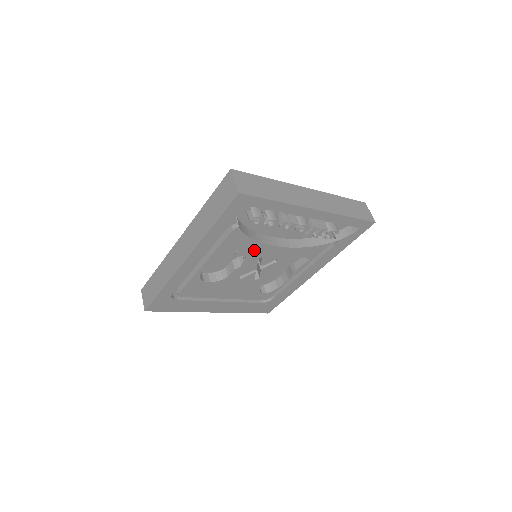
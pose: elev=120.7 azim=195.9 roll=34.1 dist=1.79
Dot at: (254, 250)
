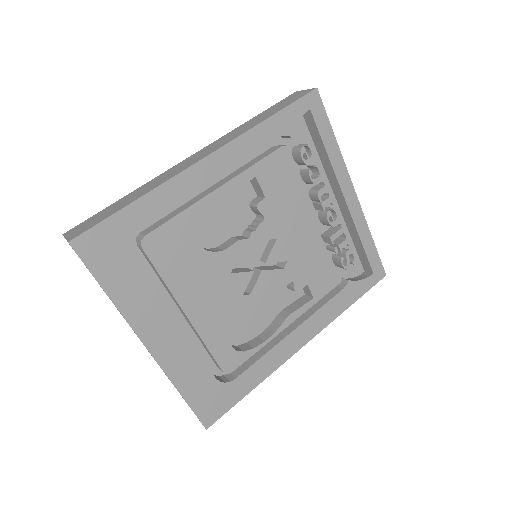
Dot at: (277, 214)
